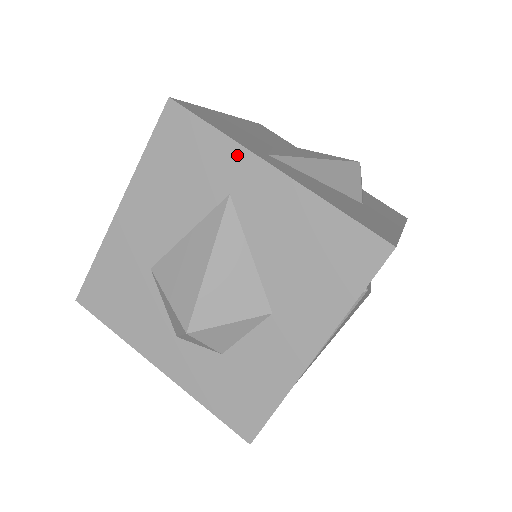
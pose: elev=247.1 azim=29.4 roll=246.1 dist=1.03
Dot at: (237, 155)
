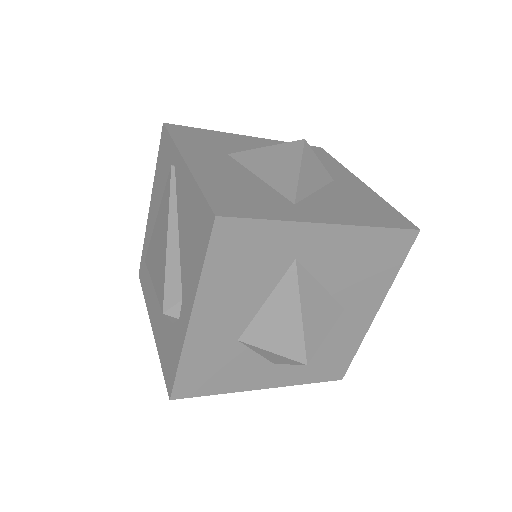
Dot at: (296, 230)
